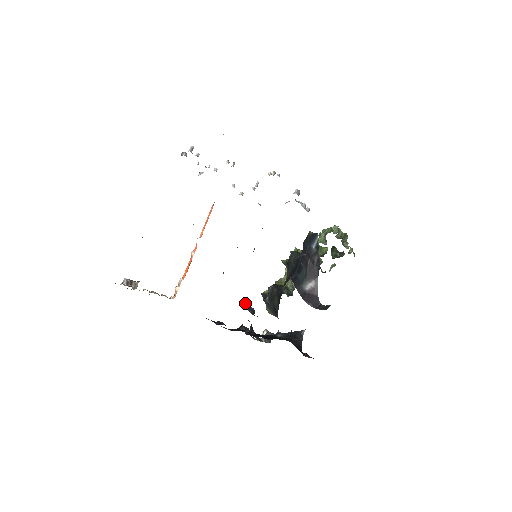
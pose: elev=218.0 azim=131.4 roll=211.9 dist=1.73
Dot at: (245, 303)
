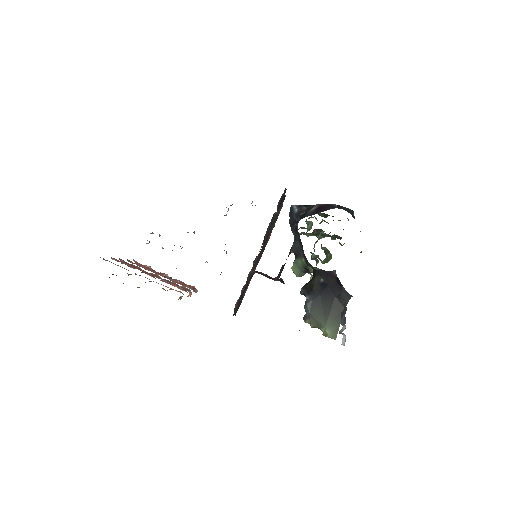
Dot at: occluded
